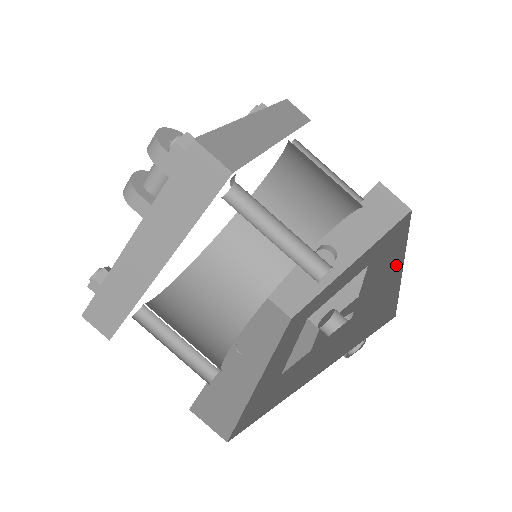
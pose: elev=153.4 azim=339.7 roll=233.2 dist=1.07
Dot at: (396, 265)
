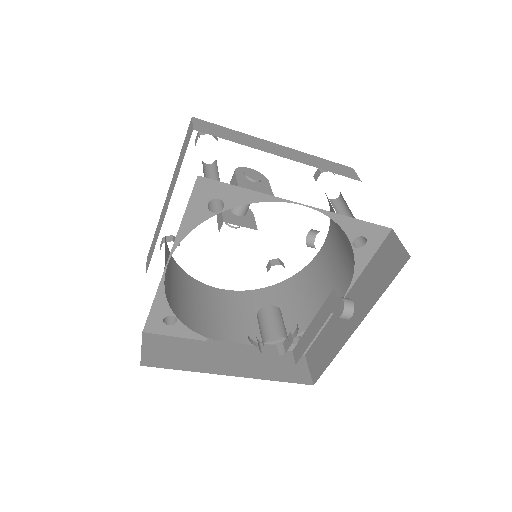
Dot at: occluded
